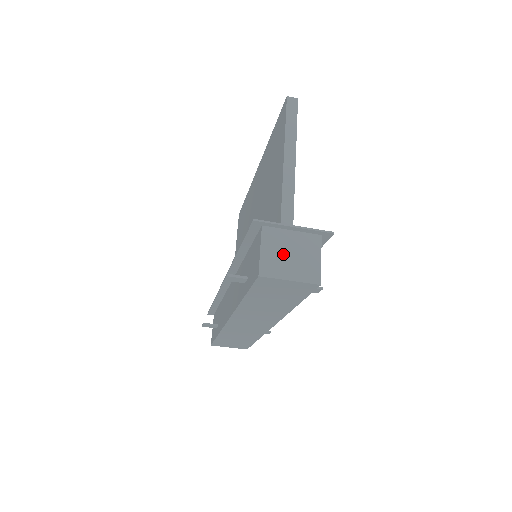
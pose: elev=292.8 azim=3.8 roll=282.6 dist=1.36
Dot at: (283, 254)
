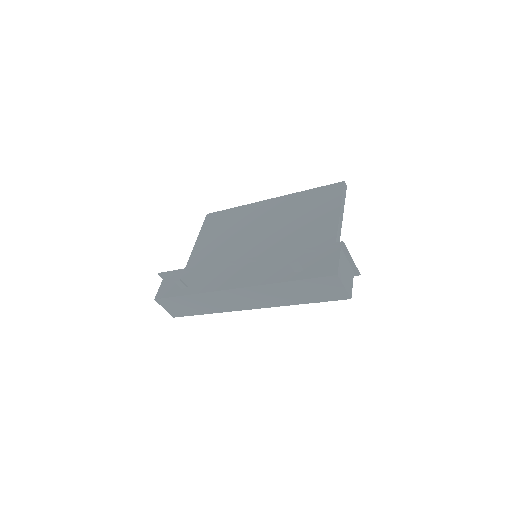
Dot at: (344, 270)
